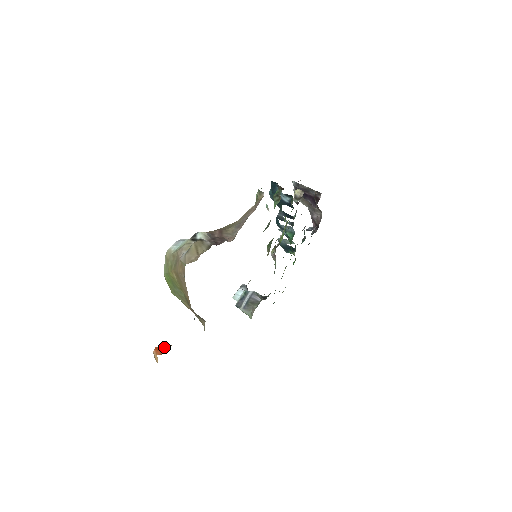
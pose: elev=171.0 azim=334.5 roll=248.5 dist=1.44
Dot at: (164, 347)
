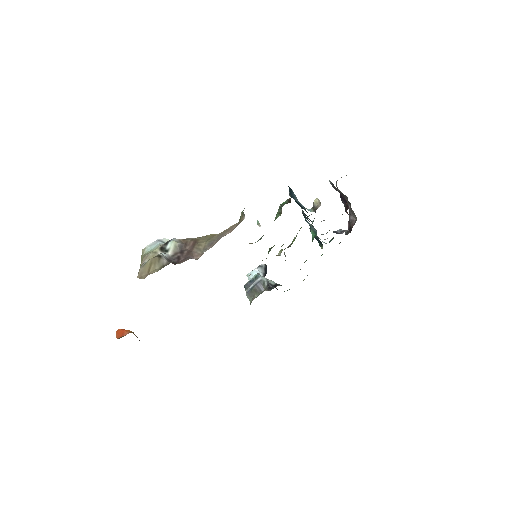
Dot at: (124, 332)
